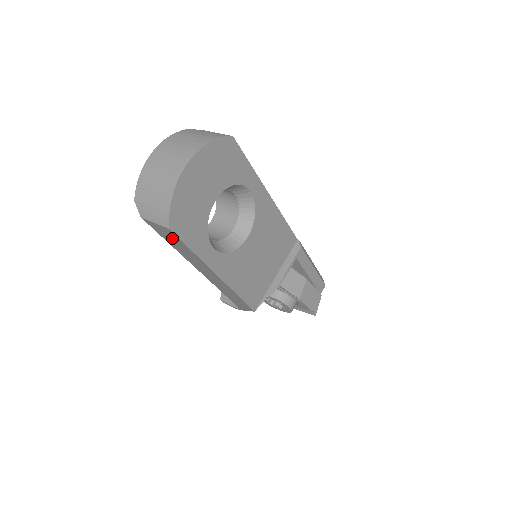
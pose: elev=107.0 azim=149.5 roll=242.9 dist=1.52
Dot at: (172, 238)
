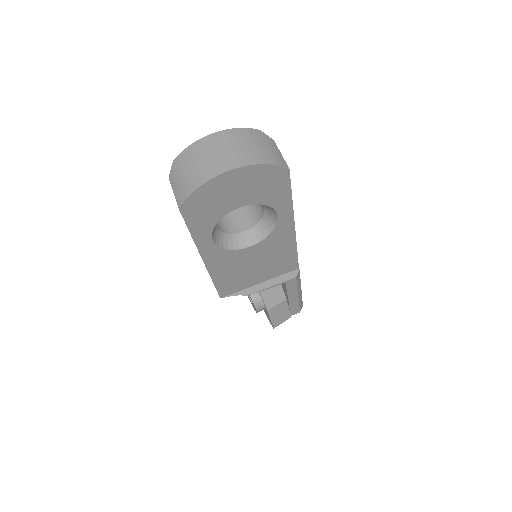
Dot at: occluded
